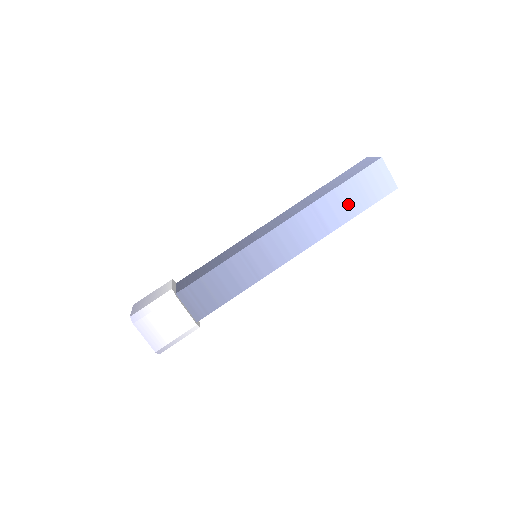
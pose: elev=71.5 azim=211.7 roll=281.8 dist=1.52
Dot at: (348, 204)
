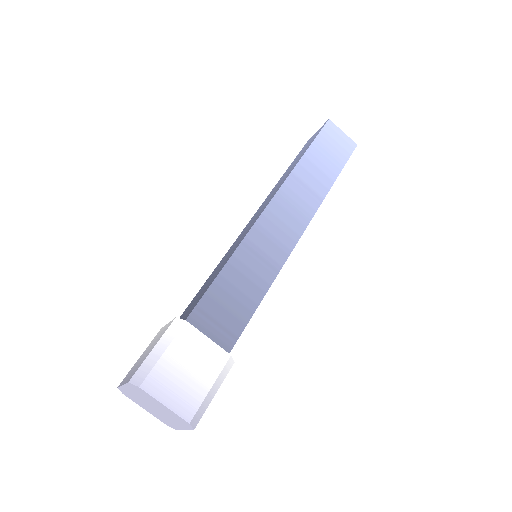
Dot at: (324, 167)
